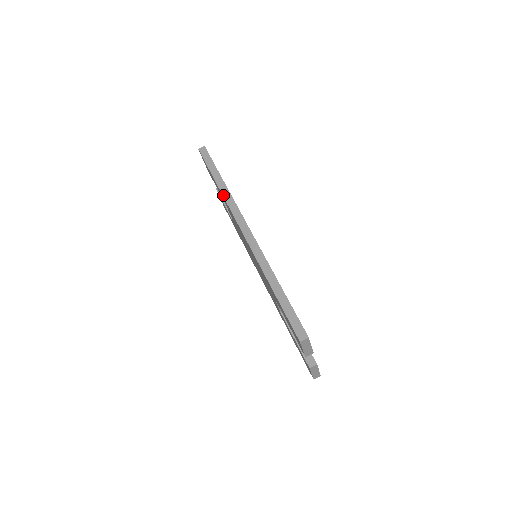
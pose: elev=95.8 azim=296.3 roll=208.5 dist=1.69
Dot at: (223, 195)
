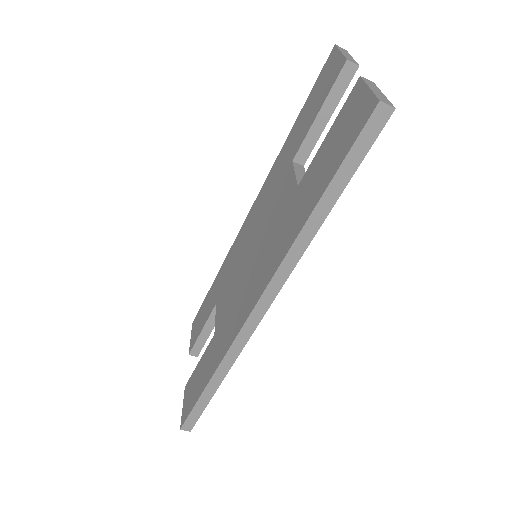
Dot at: (293, 246)
